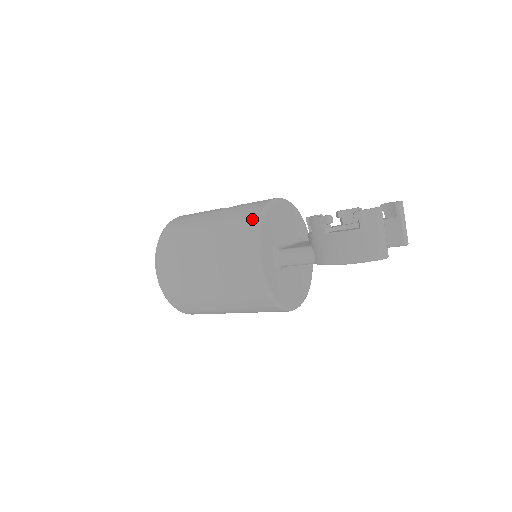
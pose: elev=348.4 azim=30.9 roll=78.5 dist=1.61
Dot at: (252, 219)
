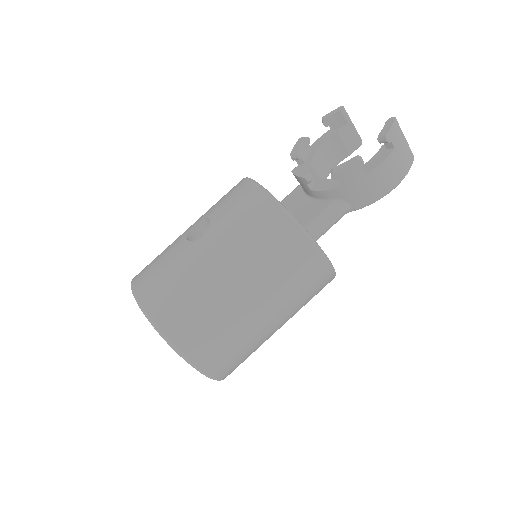
Dot at: (276, 218)
